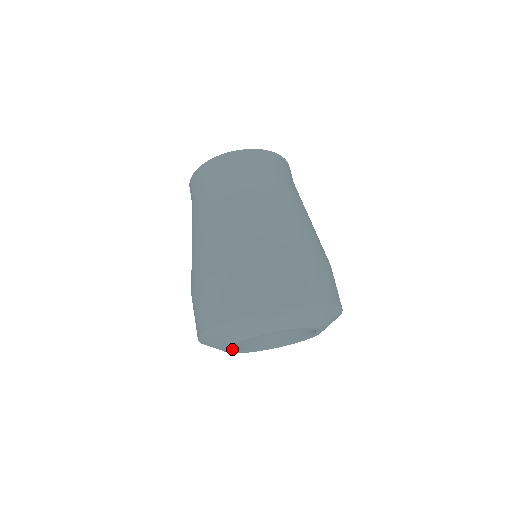
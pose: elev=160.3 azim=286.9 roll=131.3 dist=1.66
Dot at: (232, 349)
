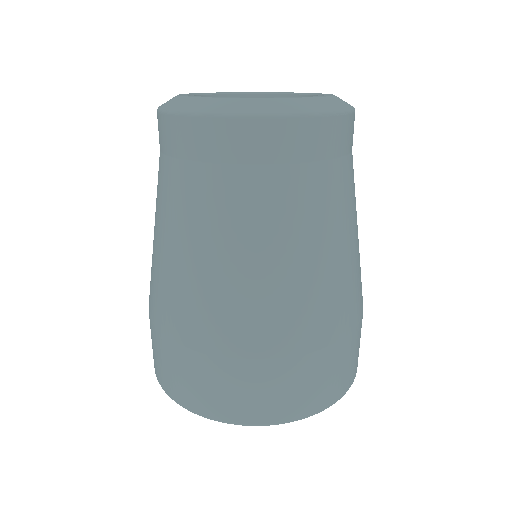
Dot at: occluded
